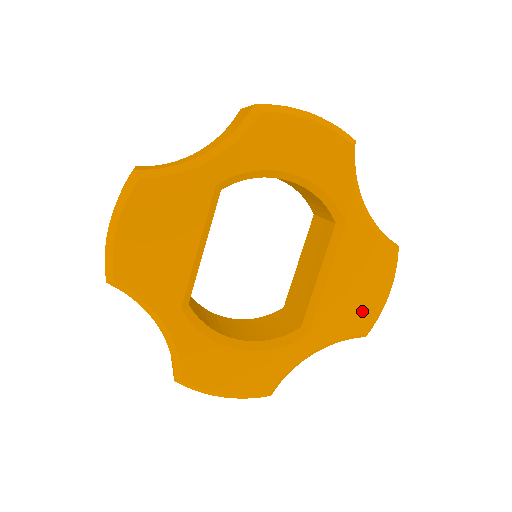
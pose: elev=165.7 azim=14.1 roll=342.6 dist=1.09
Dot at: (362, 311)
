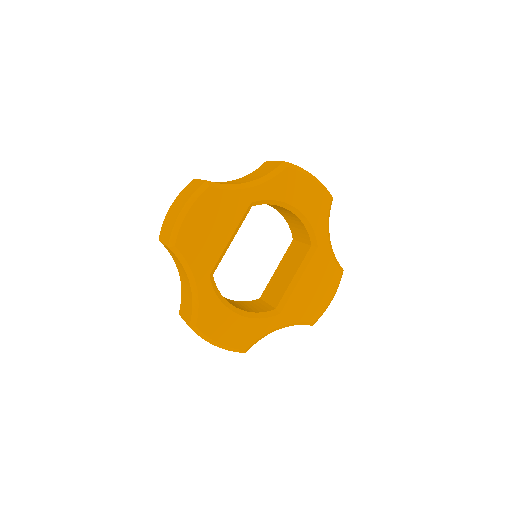
Dot at: (315, 307)
